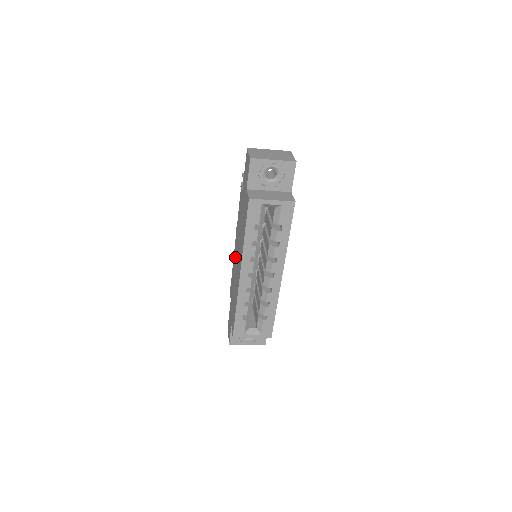
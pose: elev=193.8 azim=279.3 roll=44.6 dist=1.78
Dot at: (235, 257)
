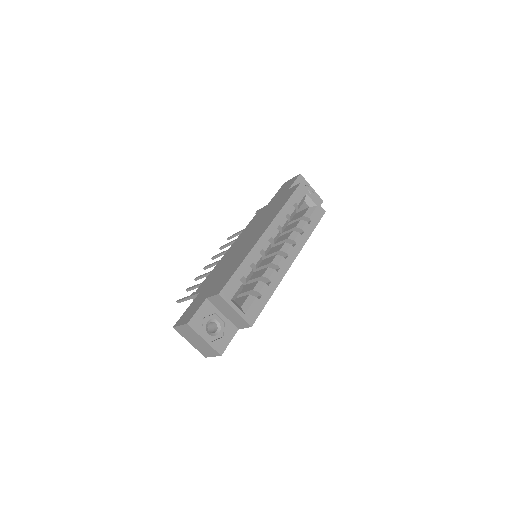
Dot at: (232, 250)
